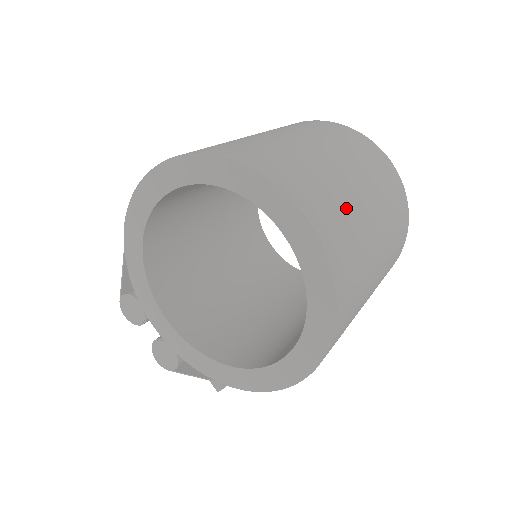
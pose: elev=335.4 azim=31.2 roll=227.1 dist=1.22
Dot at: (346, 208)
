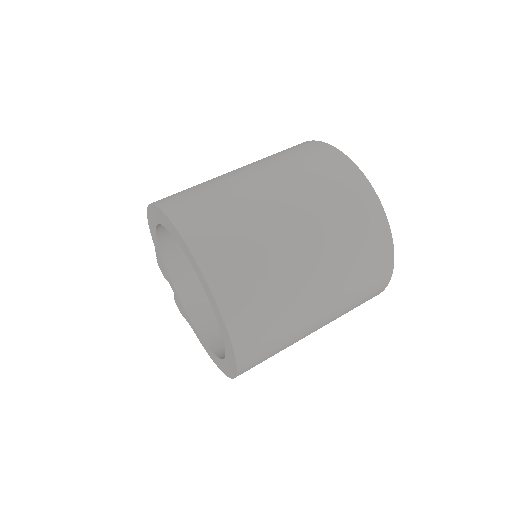
Dot at: (274, 282)
